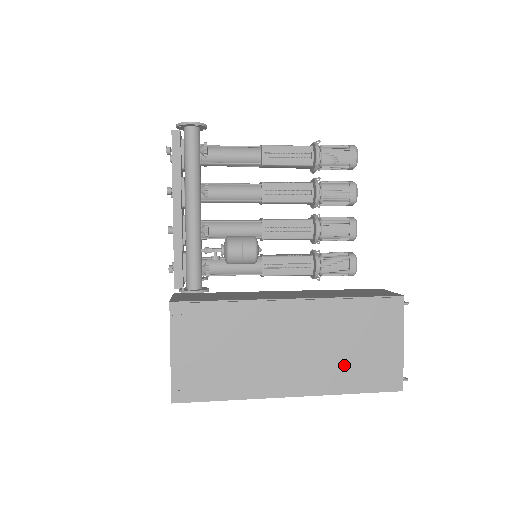
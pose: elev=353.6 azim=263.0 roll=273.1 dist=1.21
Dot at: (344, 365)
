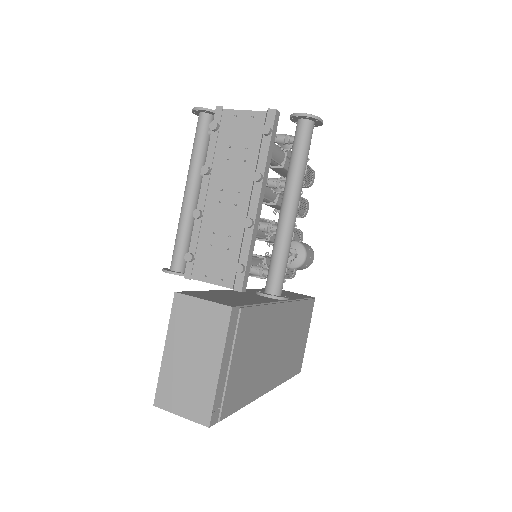
Dot at: (289, 357)
